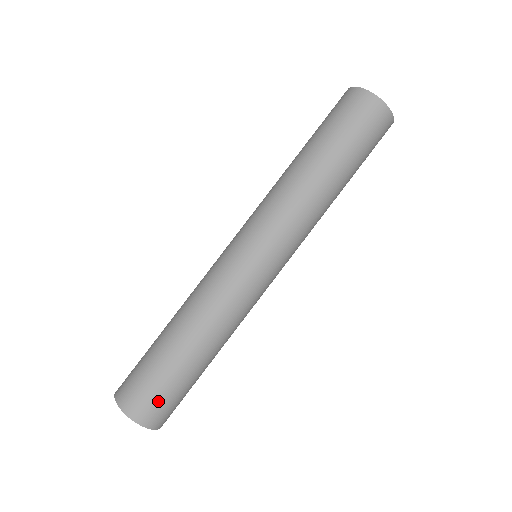
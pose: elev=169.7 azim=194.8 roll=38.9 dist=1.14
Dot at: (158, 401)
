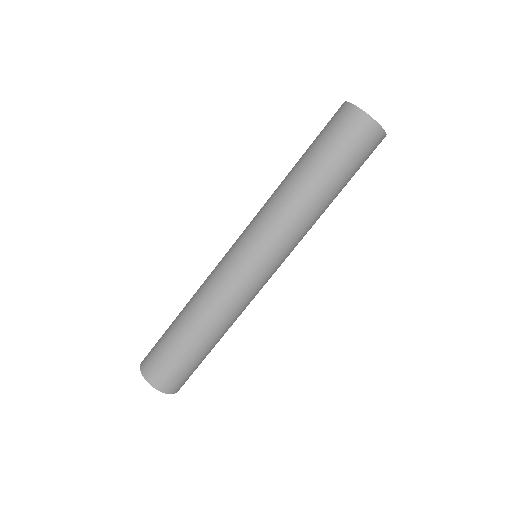
Dot at: (155, 355)
